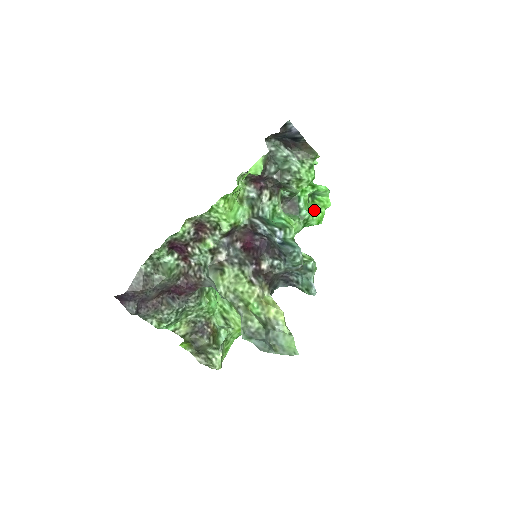
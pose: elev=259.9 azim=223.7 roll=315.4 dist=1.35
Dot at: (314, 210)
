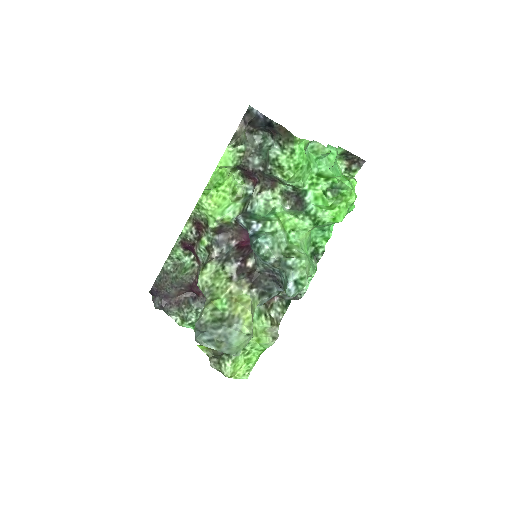
Dot at: (332, 206)
